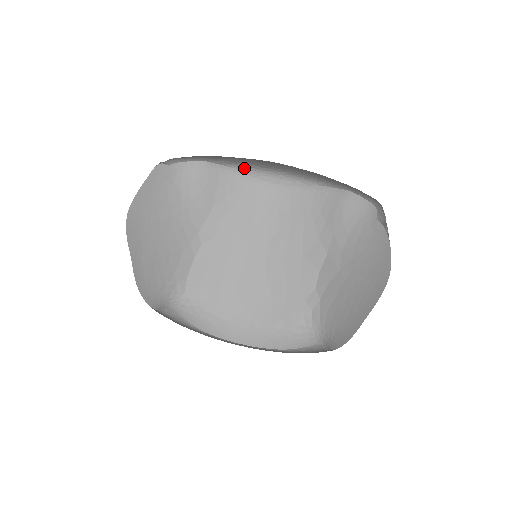
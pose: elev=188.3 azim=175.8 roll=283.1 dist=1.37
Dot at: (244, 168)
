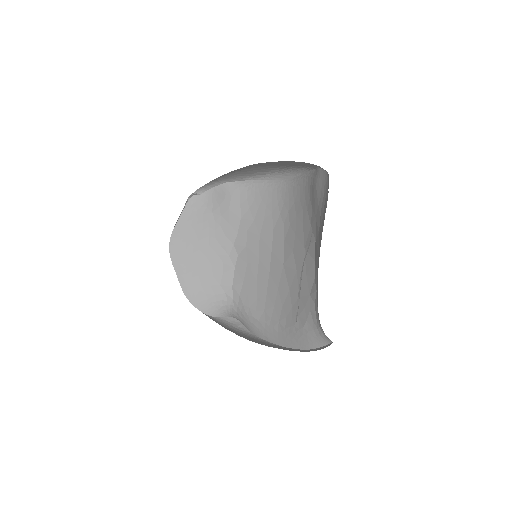
Dot at: (259, 177)
